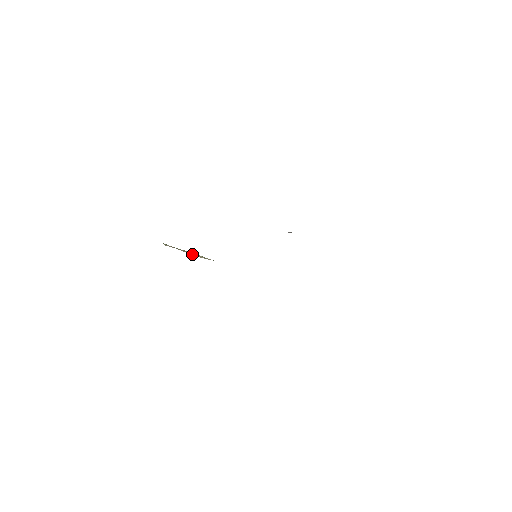
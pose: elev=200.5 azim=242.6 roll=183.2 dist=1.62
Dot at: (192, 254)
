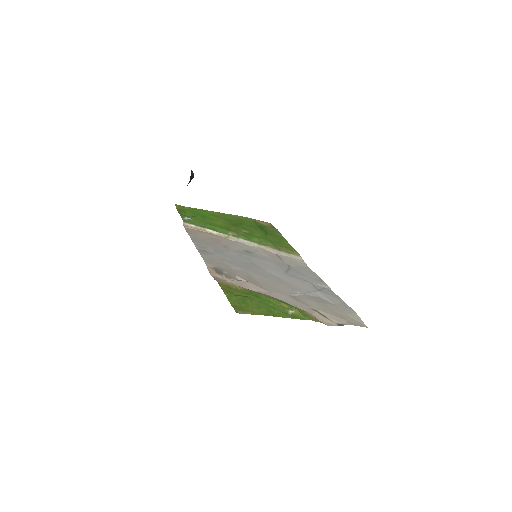
Dot at: (210, 232)
